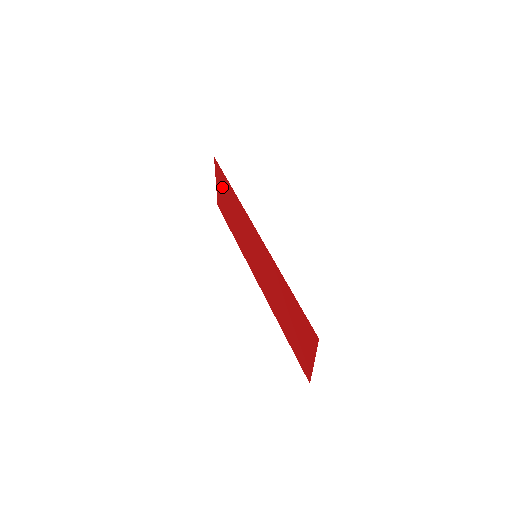
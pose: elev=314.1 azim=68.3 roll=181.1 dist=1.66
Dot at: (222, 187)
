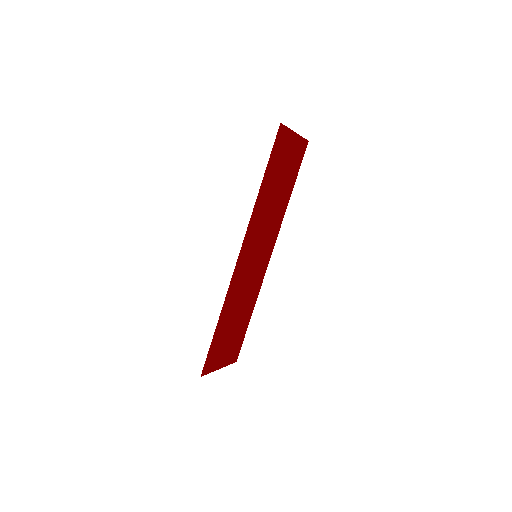
Dot at: (282, 156)
